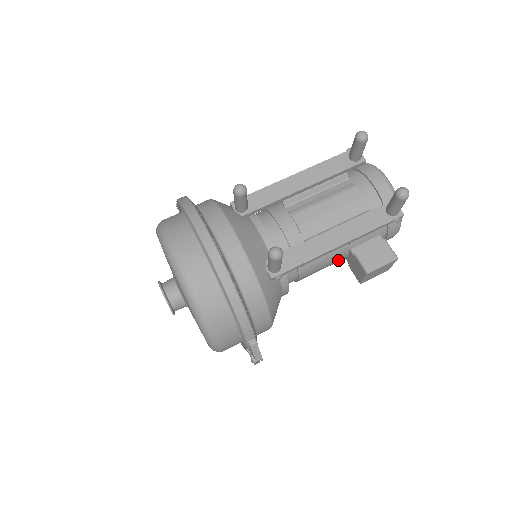
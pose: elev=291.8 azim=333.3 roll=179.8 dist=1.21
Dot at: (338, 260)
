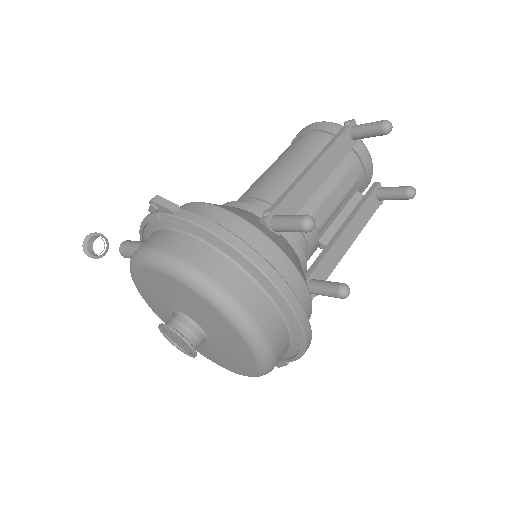
Dot at: occluded
